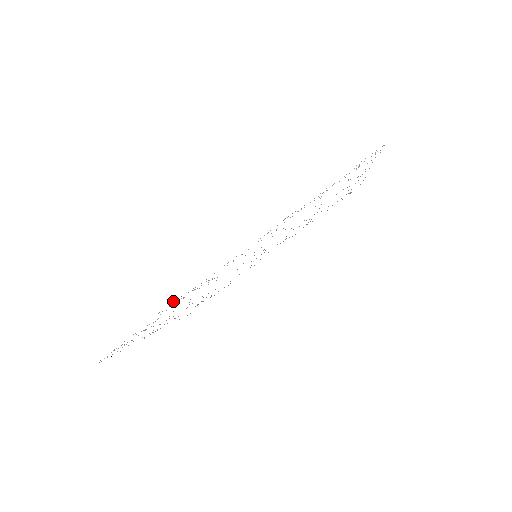
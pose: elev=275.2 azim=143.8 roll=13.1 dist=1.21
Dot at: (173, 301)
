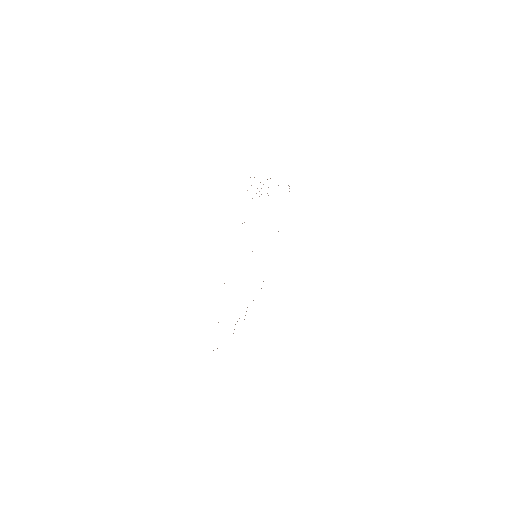
Dot at: occluded
